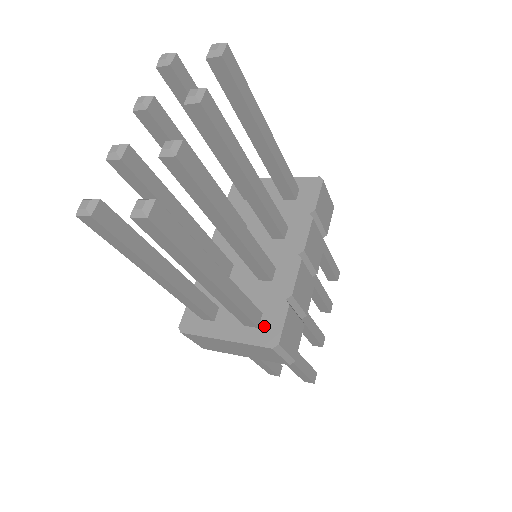
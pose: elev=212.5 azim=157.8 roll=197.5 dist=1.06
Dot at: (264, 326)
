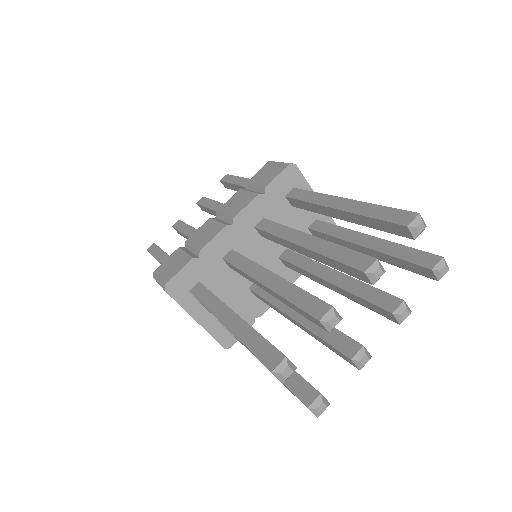
Dot at: occluded
